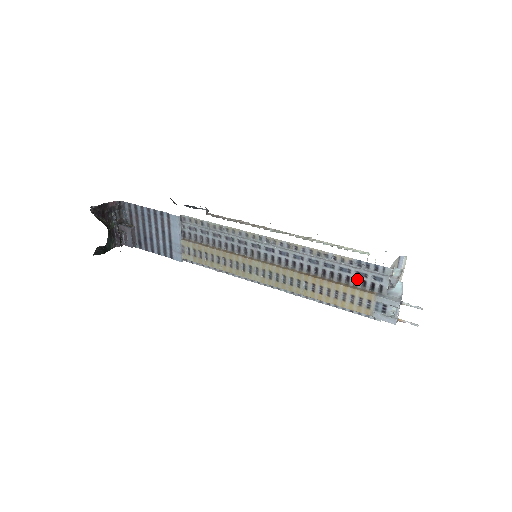
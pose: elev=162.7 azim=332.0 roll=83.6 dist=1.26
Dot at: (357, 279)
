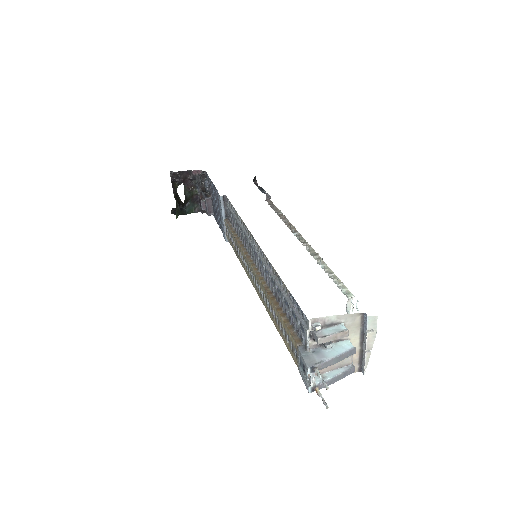
Dot at: (293, 318)
